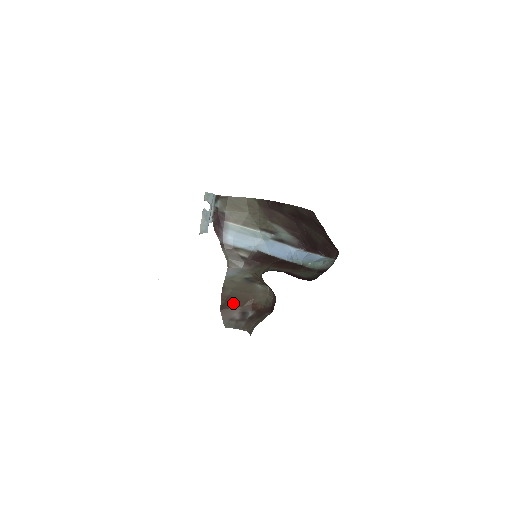
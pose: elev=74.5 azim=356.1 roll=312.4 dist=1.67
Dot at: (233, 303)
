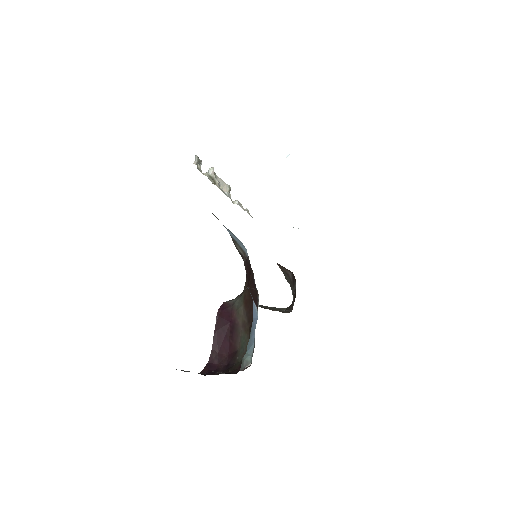
Dot at: occluded
